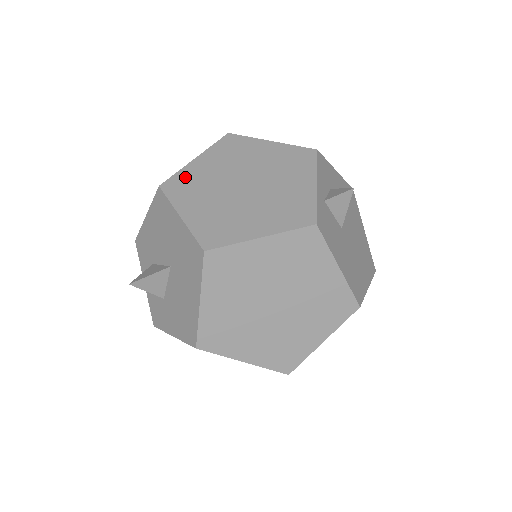
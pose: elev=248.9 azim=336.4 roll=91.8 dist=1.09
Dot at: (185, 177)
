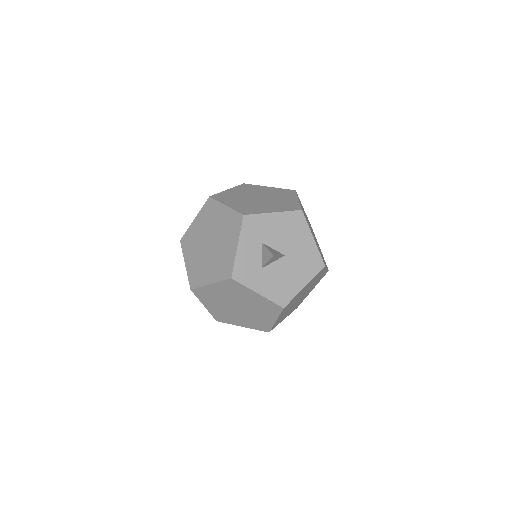
Dot at: occluded
